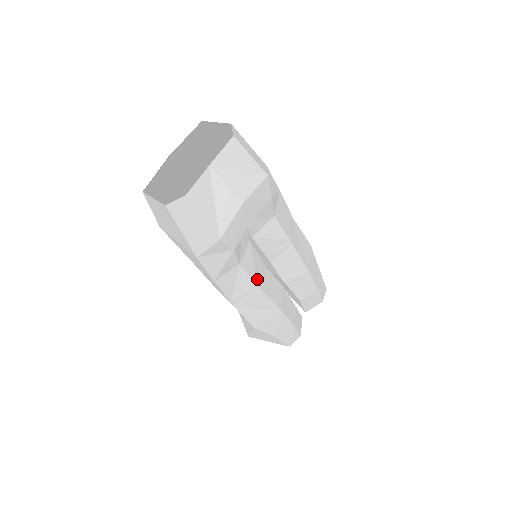
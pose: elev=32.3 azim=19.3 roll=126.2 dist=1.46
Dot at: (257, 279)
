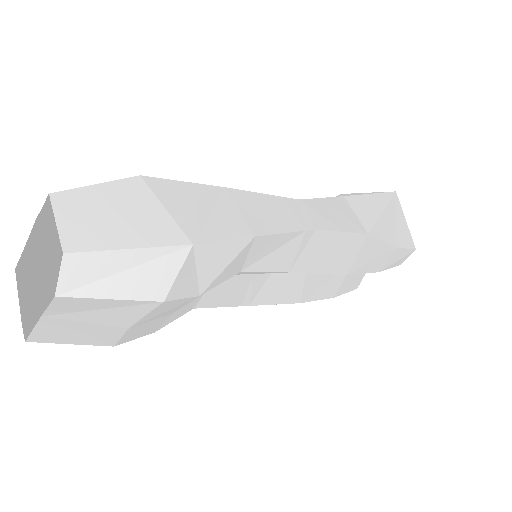
Dot at: (239, 301)
